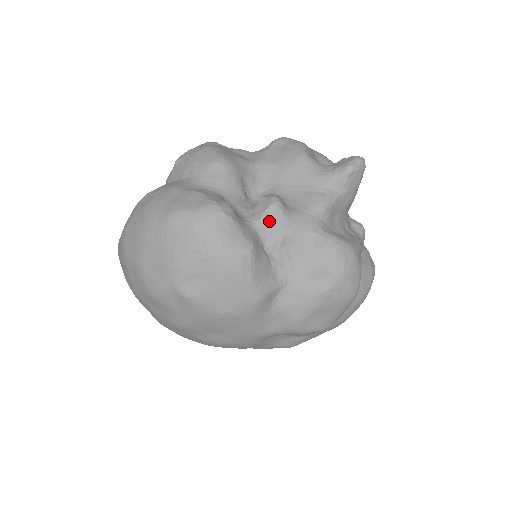
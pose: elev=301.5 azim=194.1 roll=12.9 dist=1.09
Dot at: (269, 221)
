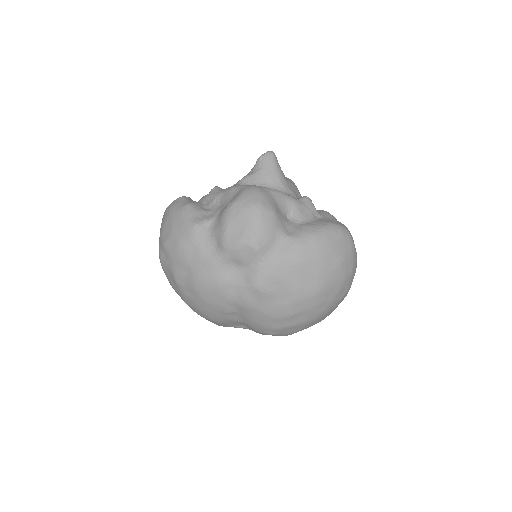
Dot at: (209, 196)
